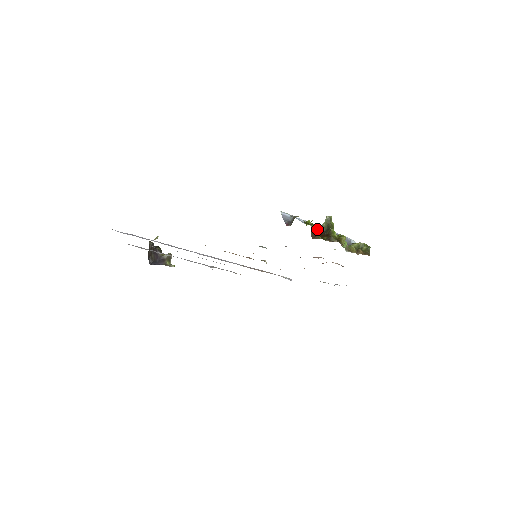
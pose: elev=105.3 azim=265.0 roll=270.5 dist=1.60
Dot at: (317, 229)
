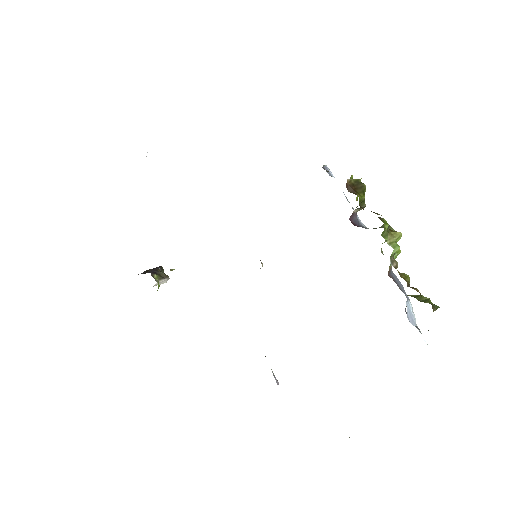
Dot at: (362, 193)
